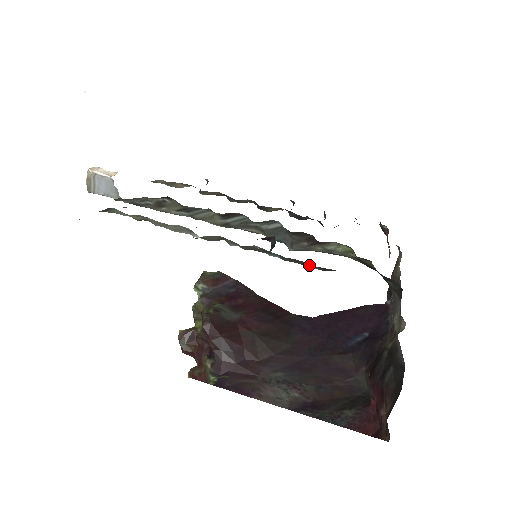
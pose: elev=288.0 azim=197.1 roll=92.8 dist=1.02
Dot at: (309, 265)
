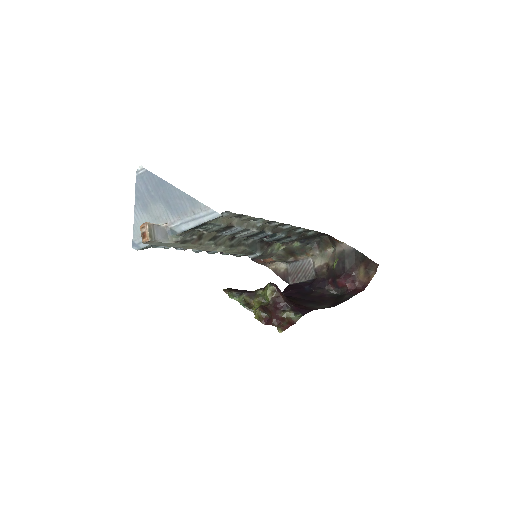
Dot at: (295, 235)
